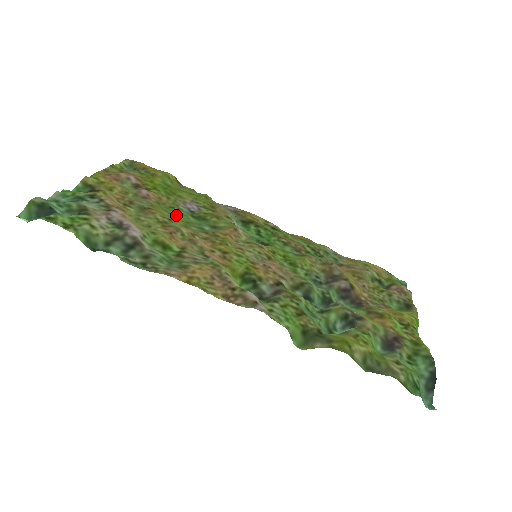
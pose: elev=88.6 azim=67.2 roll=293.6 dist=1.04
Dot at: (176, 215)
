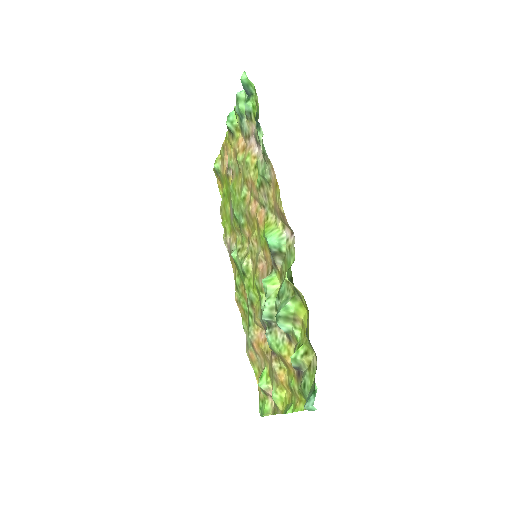
Dot at: (235, 196)
